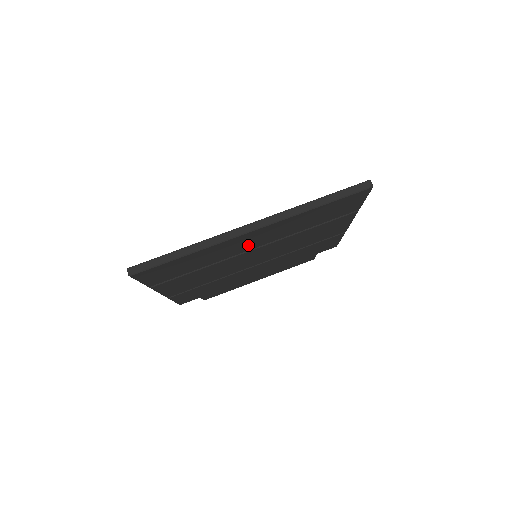
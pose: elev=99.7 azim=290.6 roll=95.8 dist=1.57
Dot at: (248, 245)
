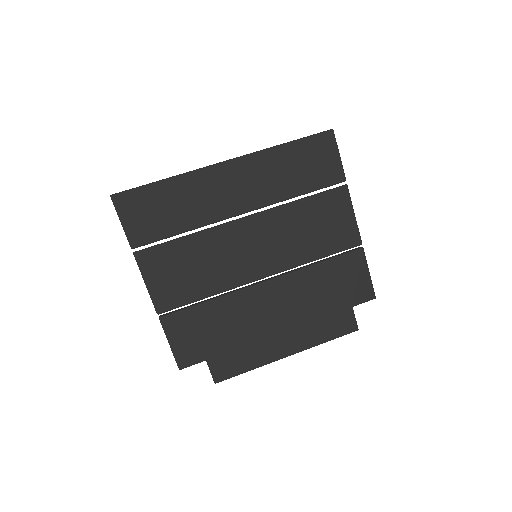
Dot at: (231, 199)
